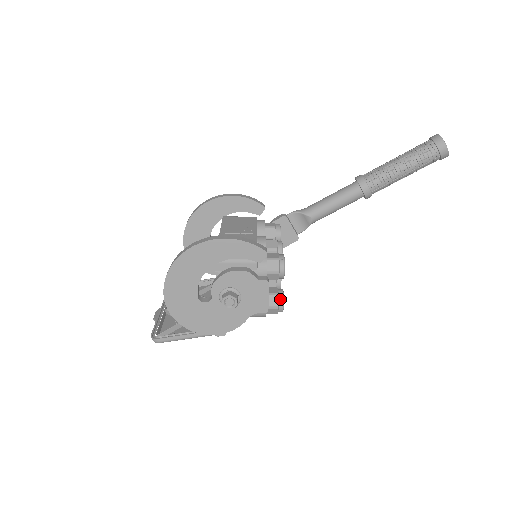
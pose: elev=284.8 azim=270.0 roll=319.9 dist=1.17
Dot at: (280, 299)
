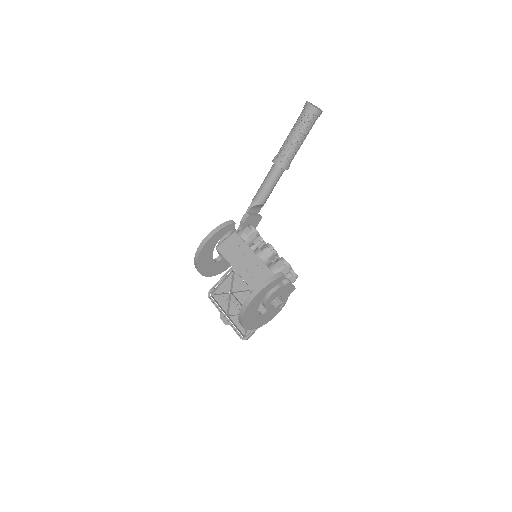
Dot at: (295, 276)
